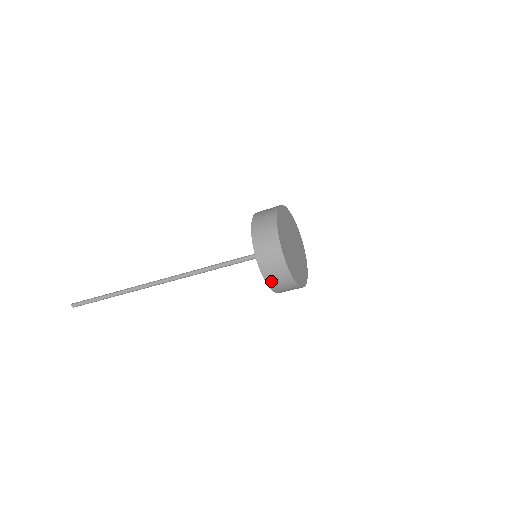
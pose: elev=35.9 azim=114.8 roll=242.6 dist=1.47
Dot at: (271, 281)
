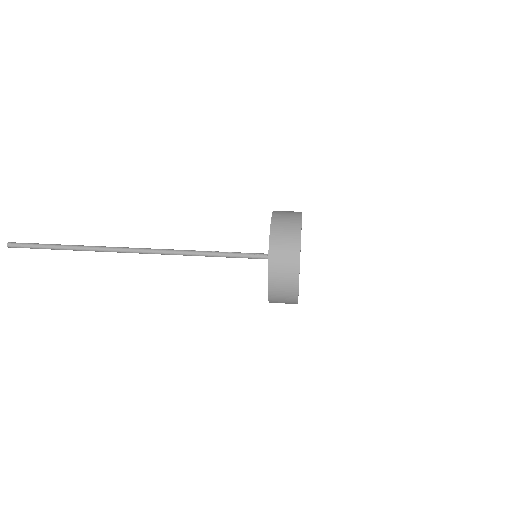
Dot at: (275, 302)
